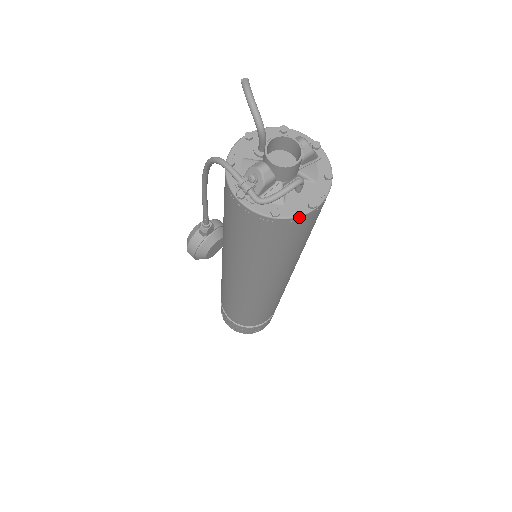
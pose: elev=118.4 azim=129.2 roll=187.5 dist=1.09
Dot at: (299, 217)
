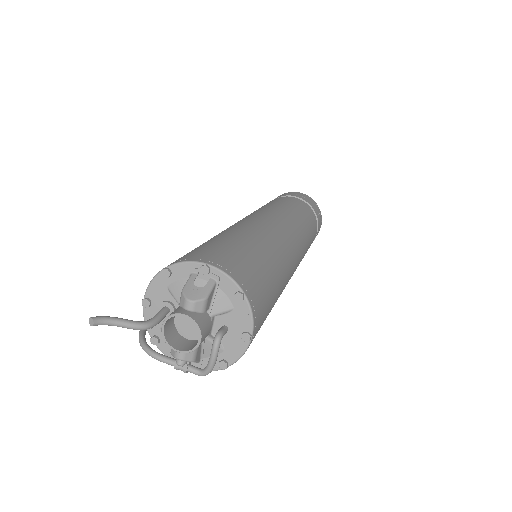
Dot at: occluded
